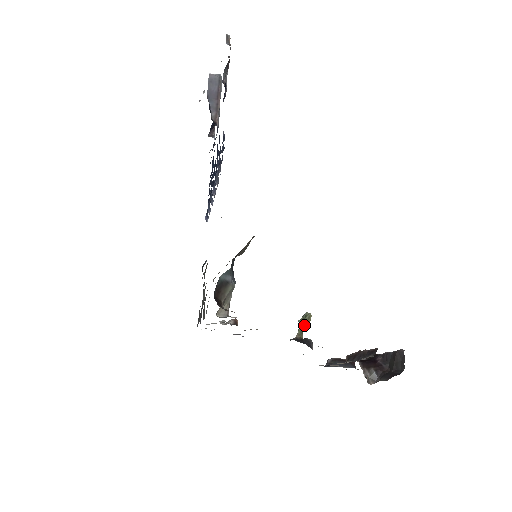
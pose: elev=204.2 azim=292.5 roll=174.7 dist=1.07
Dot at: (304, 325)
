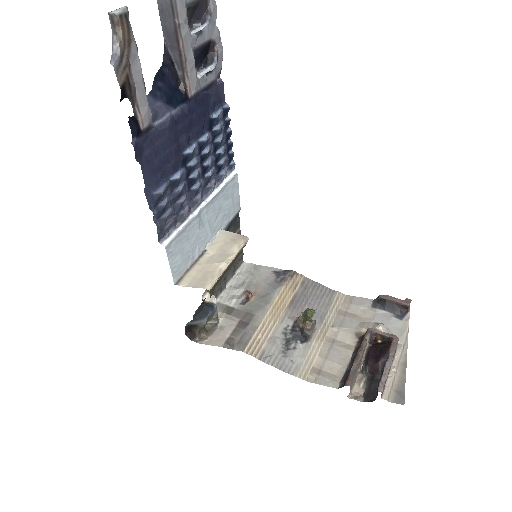
Dot at: (305, 319)
